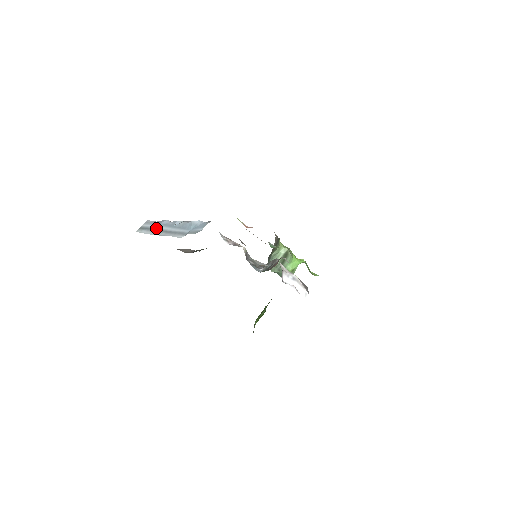
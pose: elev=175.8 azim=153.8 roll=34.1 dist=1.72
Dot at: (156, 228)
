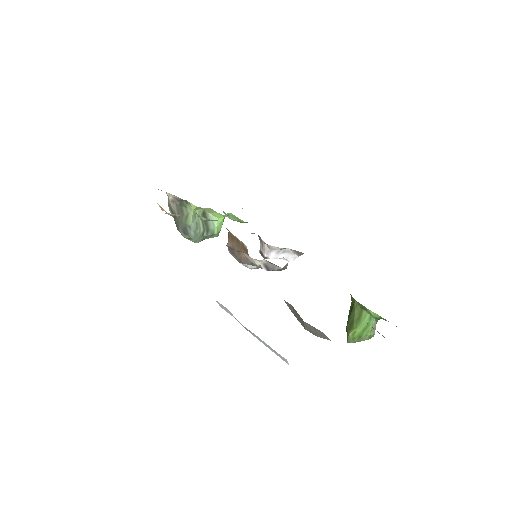
Dot at: occluded
